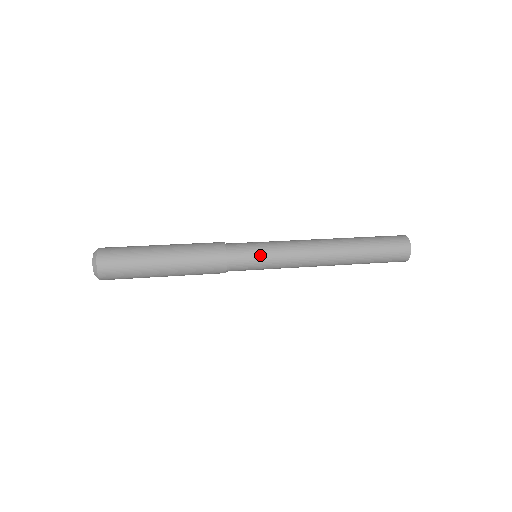
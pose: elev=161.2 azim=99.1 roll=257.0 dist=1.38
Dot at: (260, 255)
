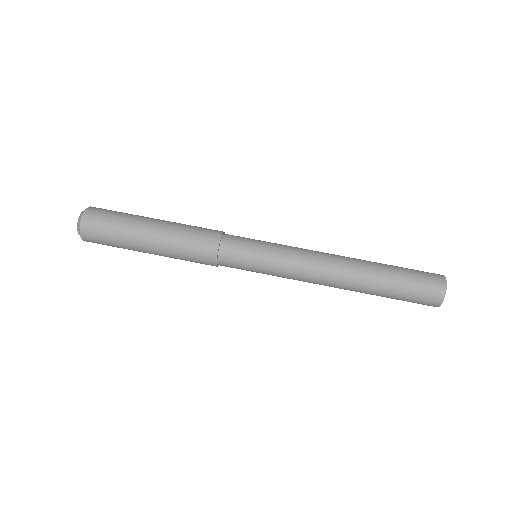
Dot at: (256, 264)
